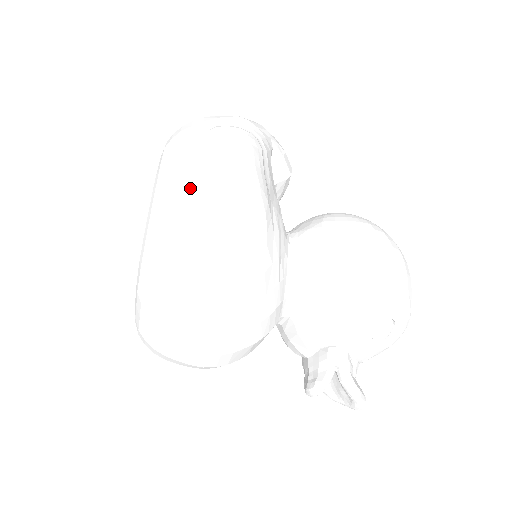
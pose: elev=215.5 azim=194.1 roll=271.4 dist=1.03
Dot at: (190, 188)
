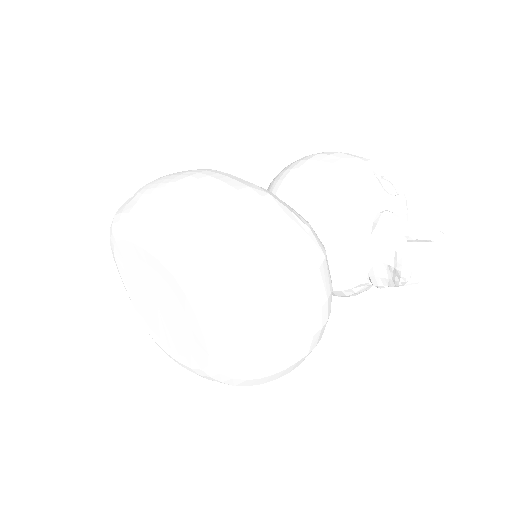
Dot at: (160, 196)
